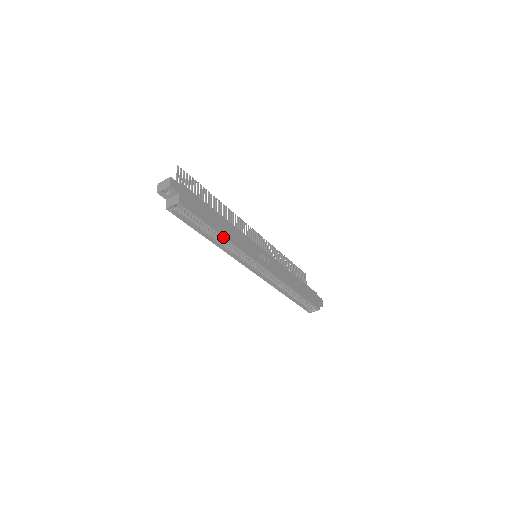
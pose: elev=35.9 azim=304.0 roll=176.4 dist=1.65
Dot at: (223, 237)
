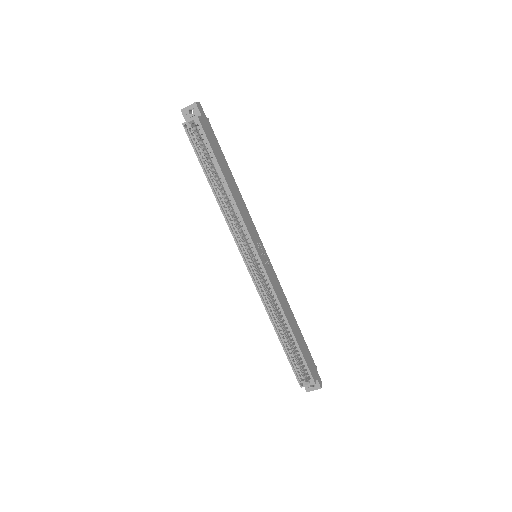
Dot at: (227, 188)
